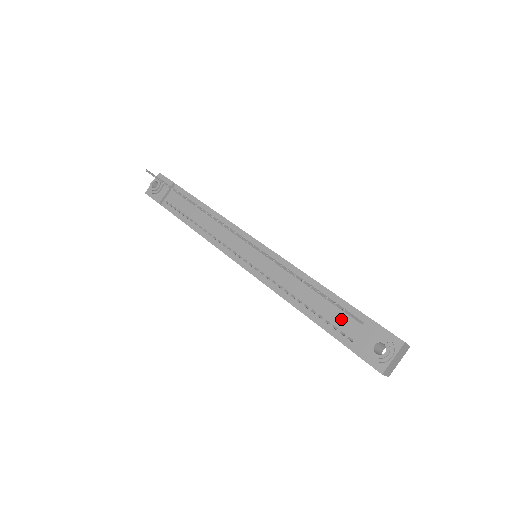
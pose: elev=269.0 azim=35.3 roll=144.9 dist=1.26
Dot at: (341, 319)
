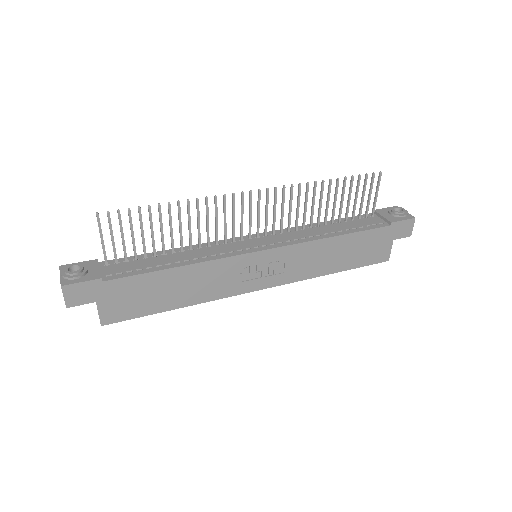
Dot at: (363, 222)
